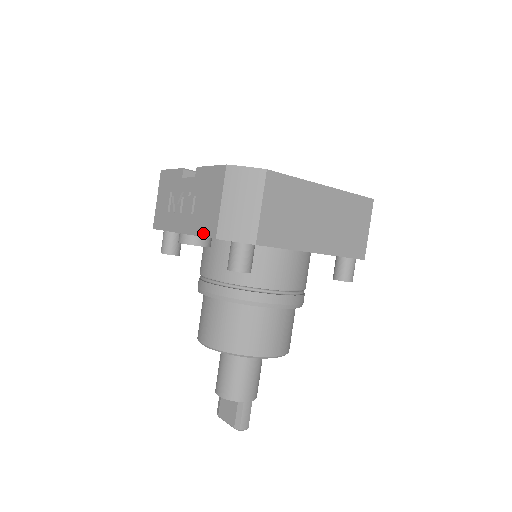
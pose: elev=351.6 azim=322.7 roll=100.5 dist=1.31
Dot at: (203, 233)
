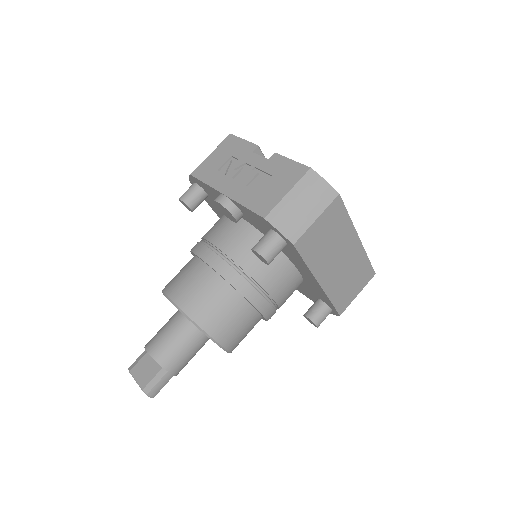
Dot at: (252, 207)
